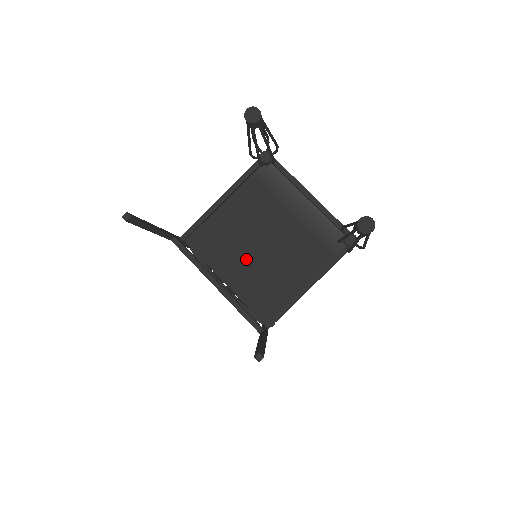
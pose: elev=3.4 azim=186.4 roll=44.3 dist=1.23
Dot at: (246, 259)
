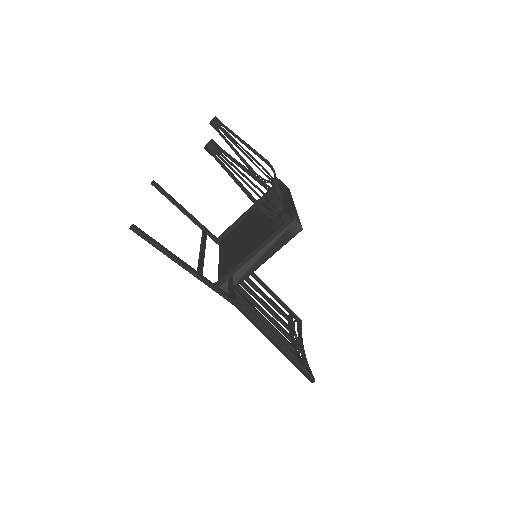
Dot at: (236, 246)
